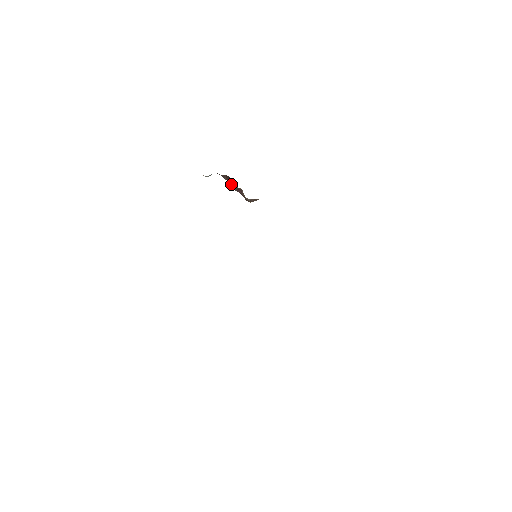
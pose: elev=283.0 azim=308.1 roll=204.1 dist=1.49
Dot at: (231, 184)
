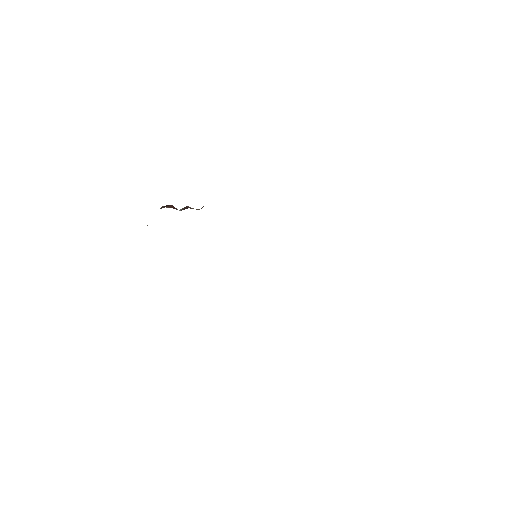
Dot at: (173, 208)
